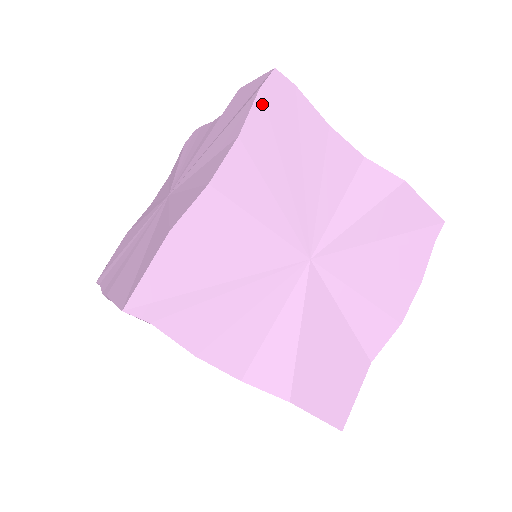
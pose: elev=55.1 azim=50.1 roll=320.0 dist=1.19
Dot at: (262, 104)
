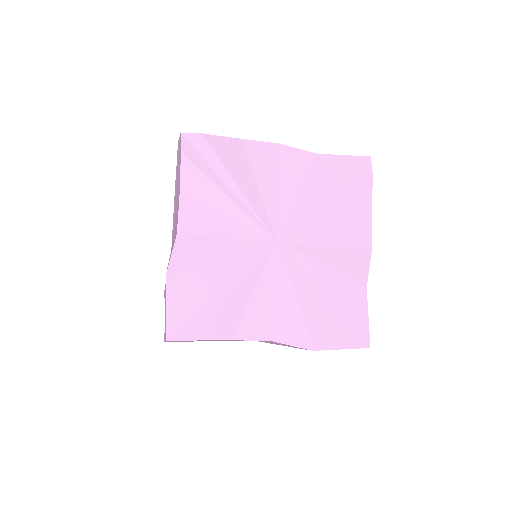
Dot at: occluded
